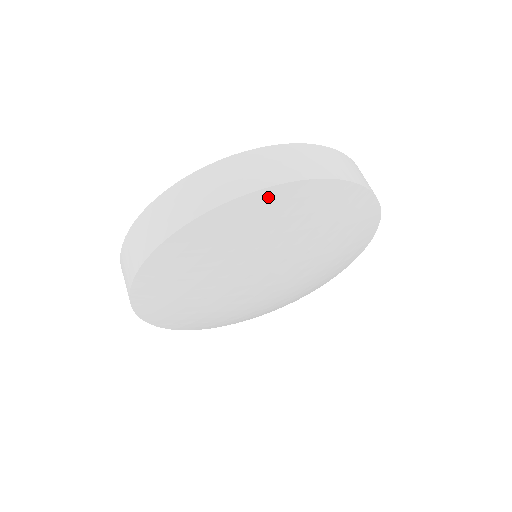
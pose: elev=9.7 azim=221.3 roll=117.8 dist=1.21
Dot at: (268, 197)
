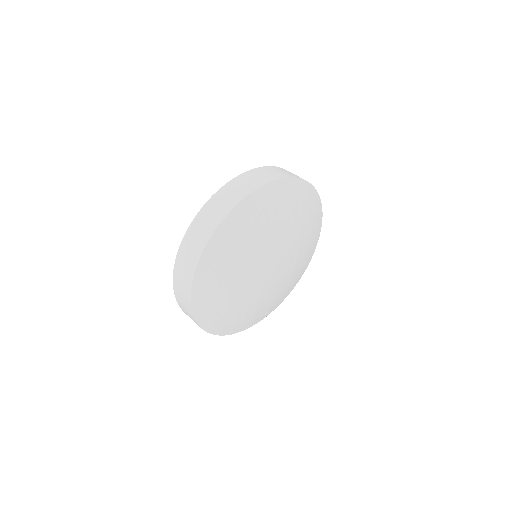
Dot at: (222, 231)
